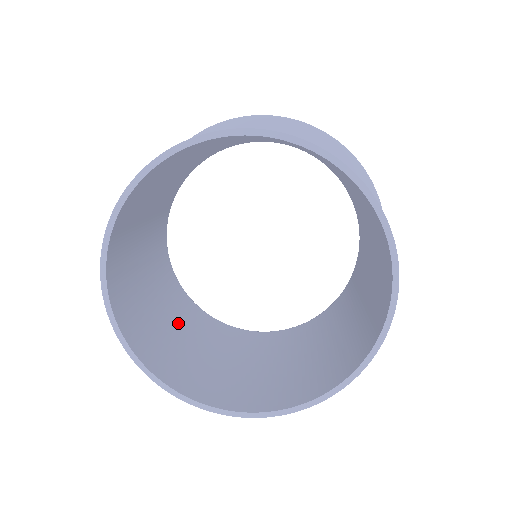
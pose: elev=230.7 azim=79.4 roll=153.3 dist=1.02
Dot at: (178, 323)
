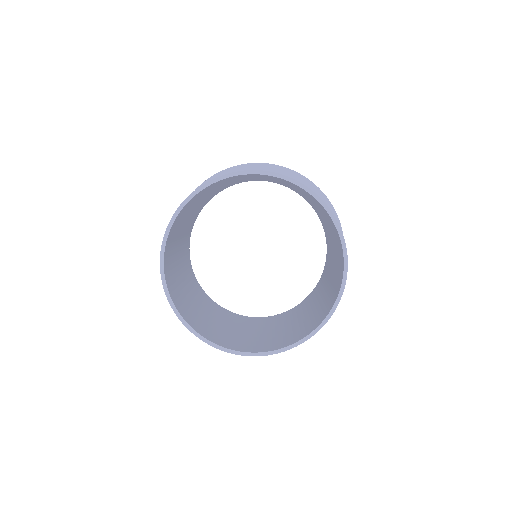
Dot at: (195, 299)
